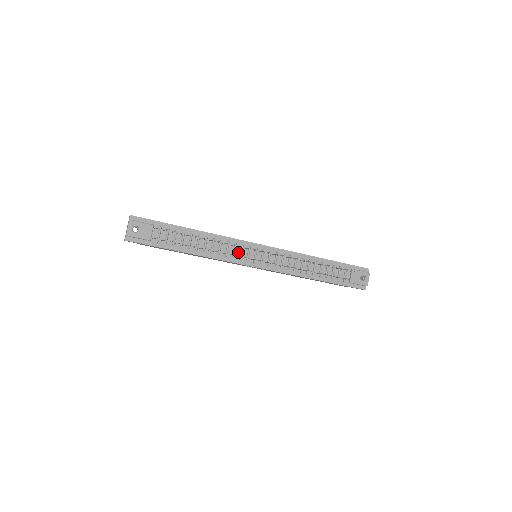
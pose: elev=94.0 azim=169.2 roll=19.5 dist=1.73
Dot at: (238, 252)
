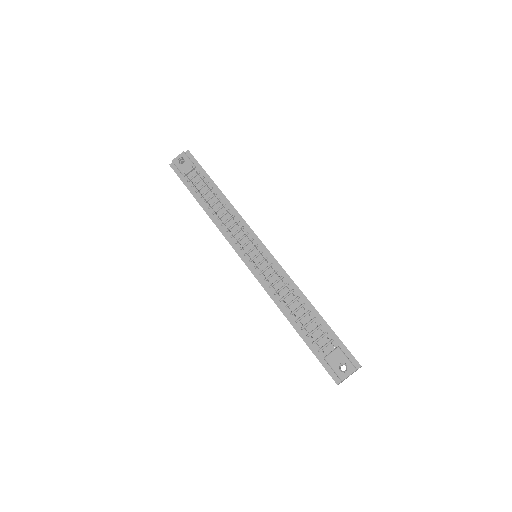
Dot at: (239, 236)
